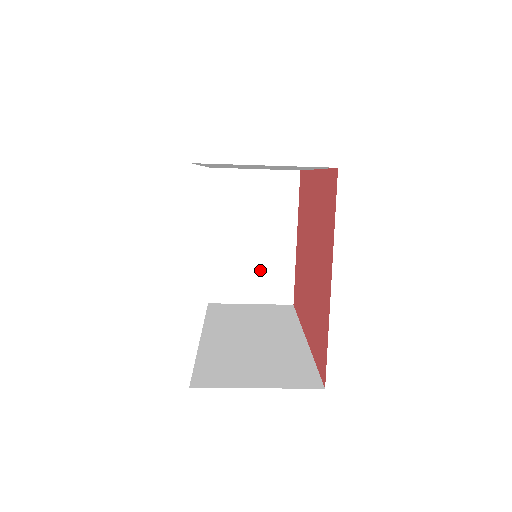
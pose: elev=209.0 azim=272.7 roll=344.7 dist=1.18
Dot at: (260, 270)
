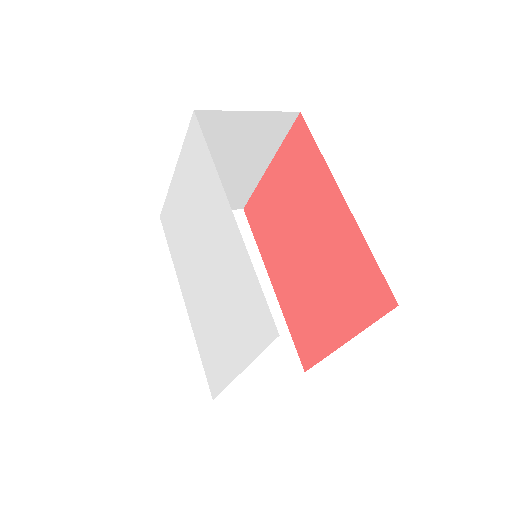
Dot at: occluded
